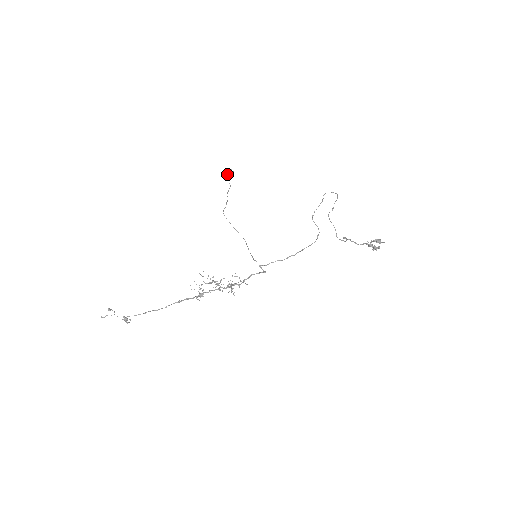
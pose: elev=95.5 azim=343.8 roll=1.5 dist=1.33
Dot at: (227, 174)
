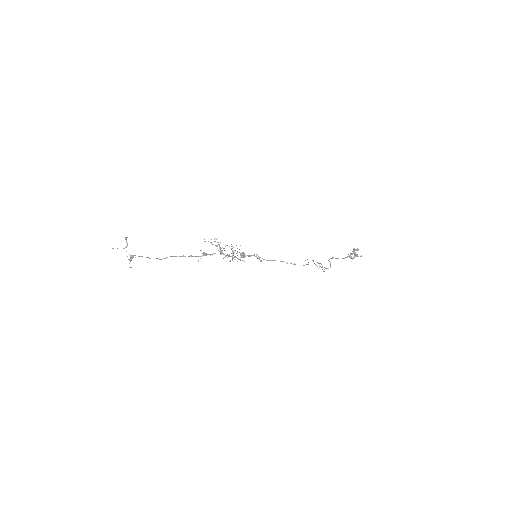
Dot at: occluded
